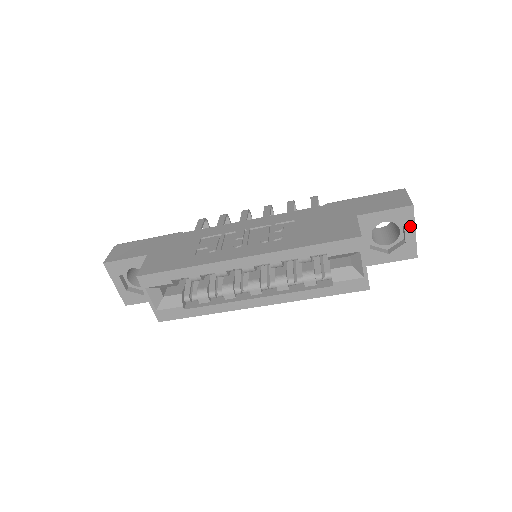
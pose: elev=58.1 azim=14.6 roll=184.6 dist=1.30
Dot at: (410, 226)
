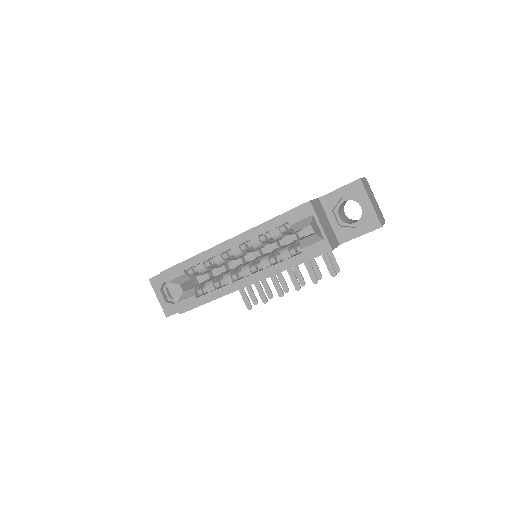
Dot at: (364, 198)
